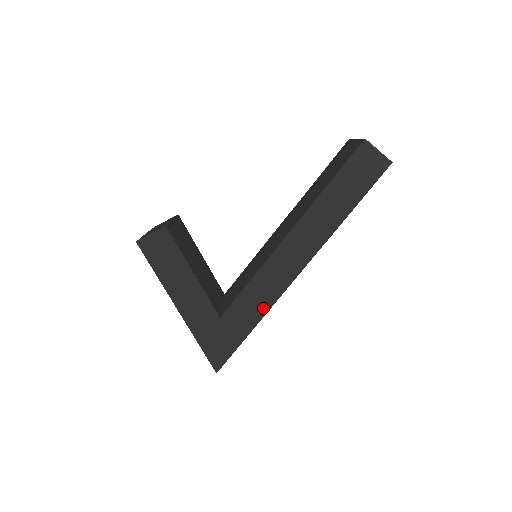
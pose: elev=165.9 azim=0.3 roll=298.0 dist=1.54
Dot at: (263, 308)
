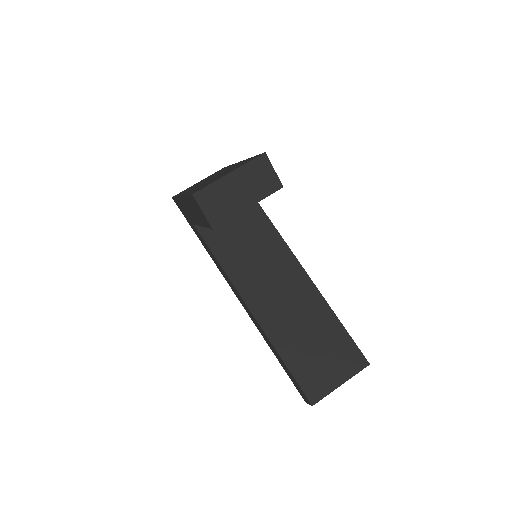
Dot at: occluded
